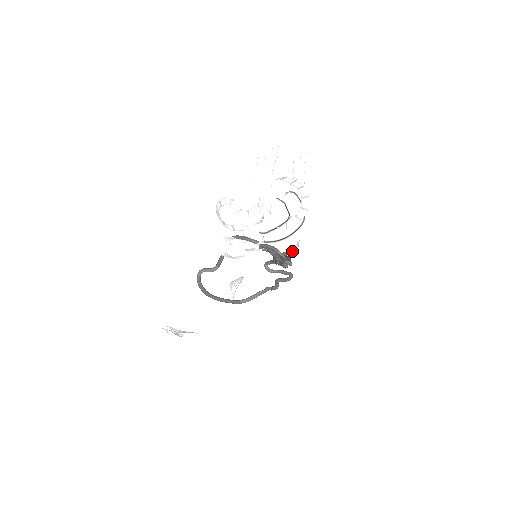
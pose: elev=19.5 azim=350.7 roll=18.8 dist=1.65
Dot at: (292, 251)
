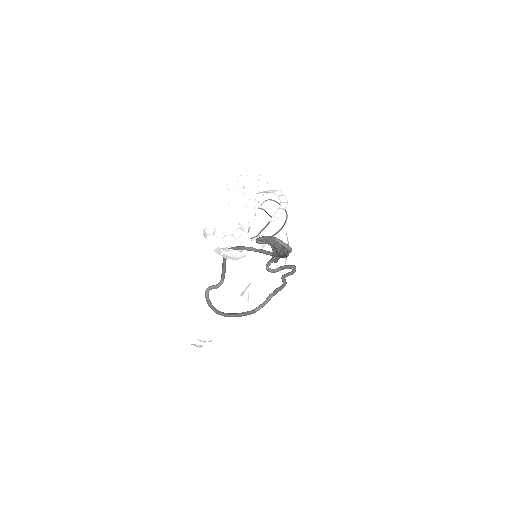
Dot at: (285, 259)
